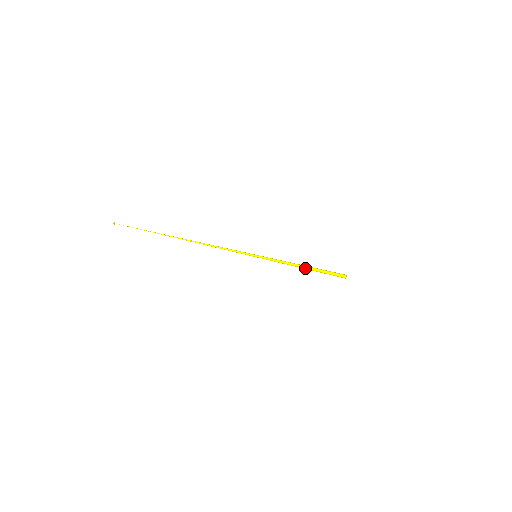
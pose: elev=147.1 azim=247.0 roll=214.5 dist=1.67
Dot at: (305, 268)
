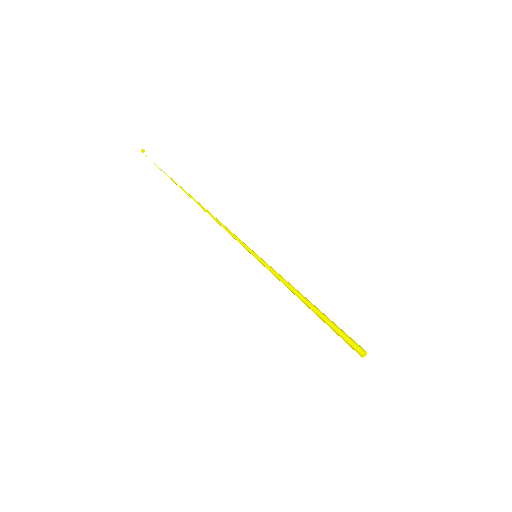
Dot at: (311, 306)
